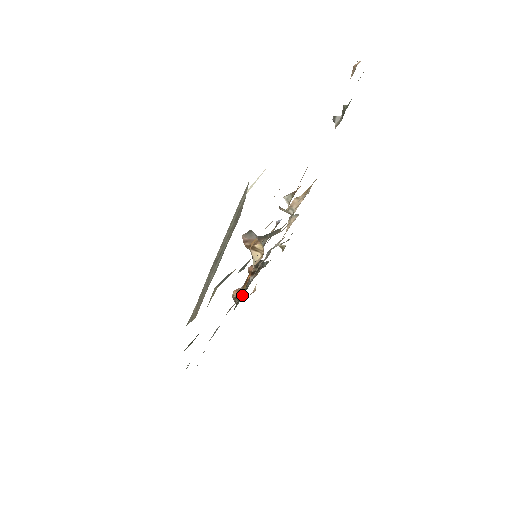
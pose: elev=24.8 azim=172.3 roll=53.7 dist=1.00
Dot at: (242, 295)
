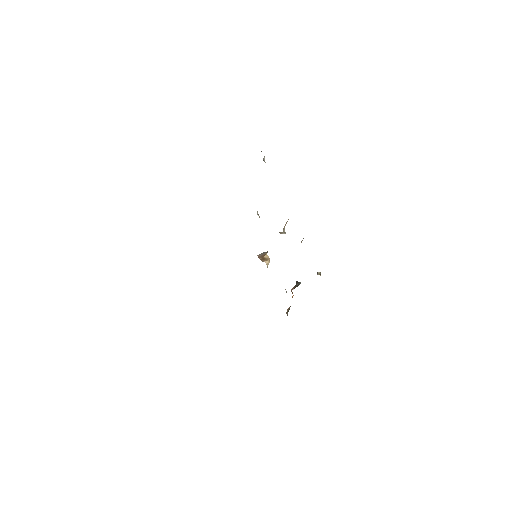
Dot at: occluded
